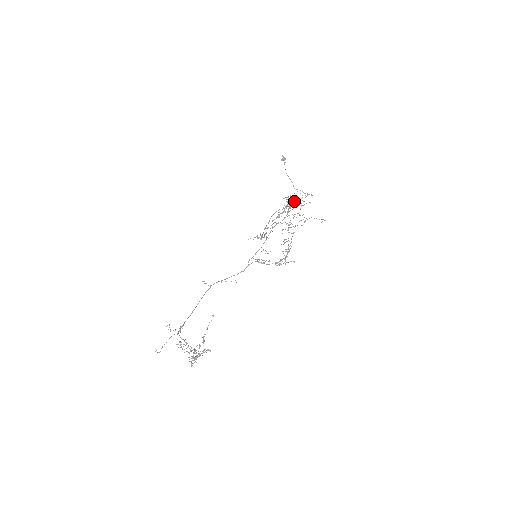
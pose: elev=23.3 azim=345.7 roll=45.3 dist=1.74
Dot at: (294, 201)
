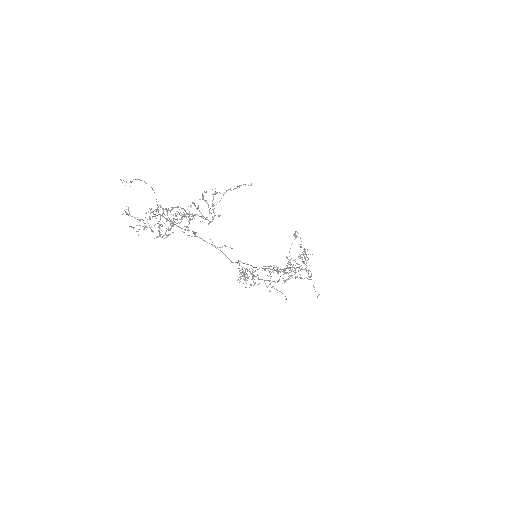
Dot at: occluded
